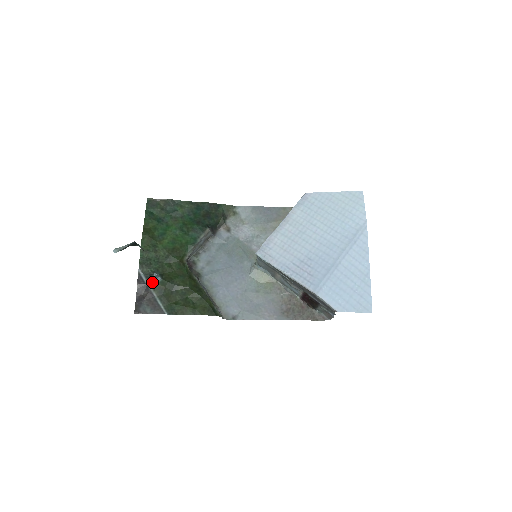
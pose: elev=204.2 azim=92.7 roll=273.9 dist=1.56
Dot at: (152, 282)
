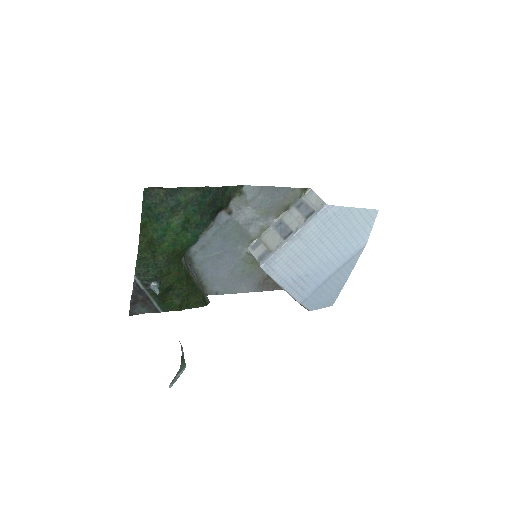
Dot at: (150, 289)
